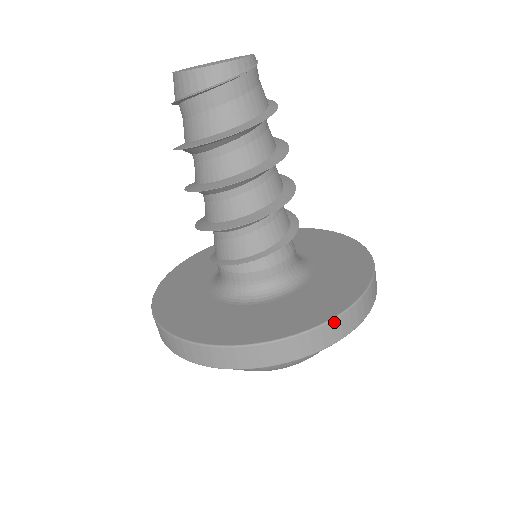
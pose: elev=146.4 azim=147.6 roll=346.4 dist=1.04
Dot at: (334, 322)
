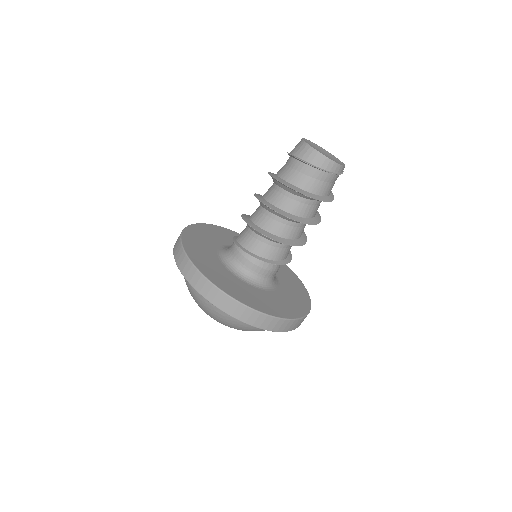
Dot at: (299, 320)
